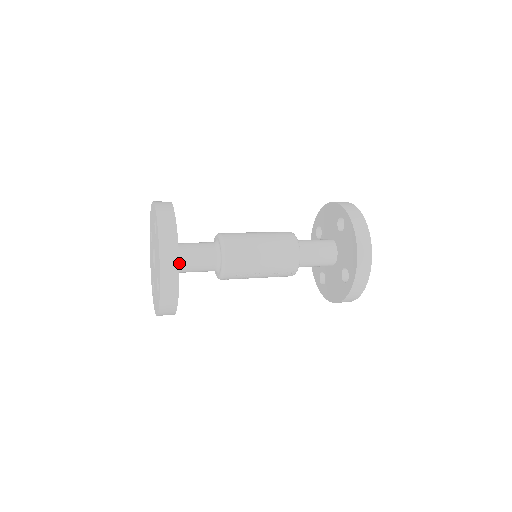
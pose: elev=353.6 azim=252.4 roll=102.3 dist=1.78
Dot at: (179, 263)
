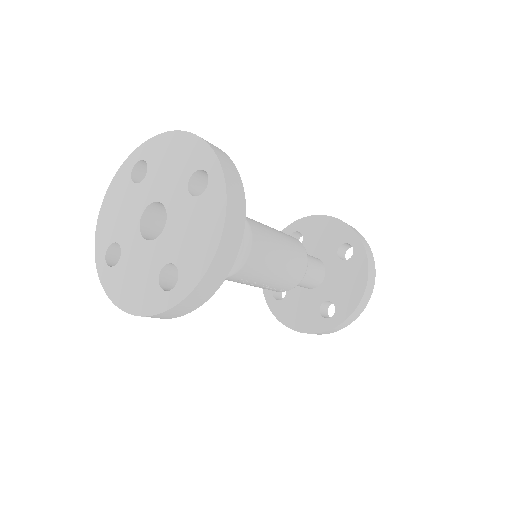
Dot at: occluded
